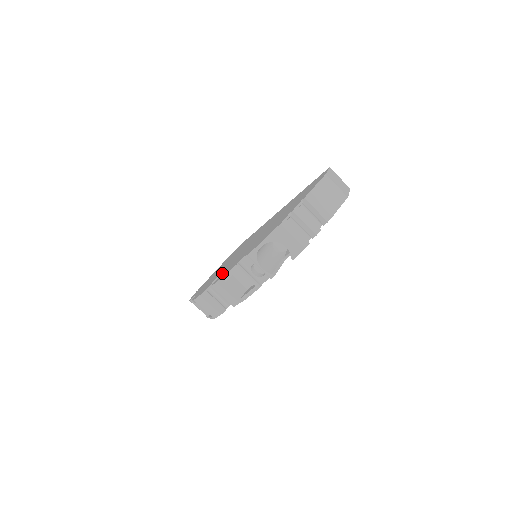
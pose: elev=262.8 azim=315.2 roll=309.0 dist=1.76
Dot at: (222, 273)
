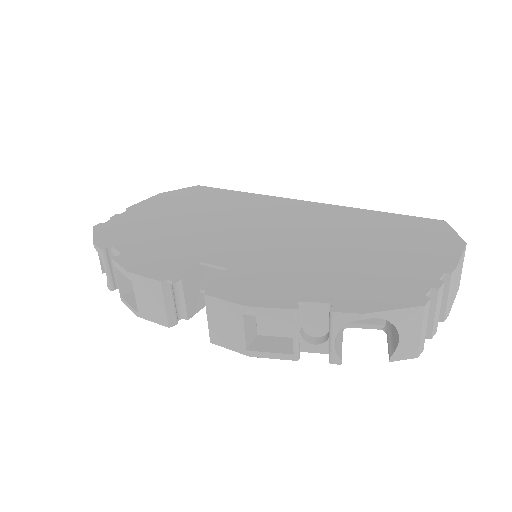
Dot at: (211, 265)
